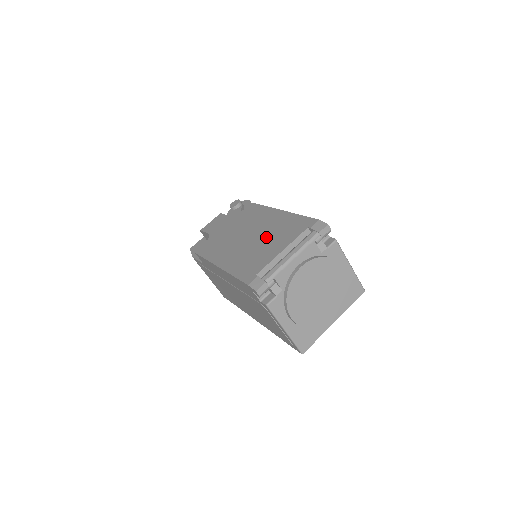
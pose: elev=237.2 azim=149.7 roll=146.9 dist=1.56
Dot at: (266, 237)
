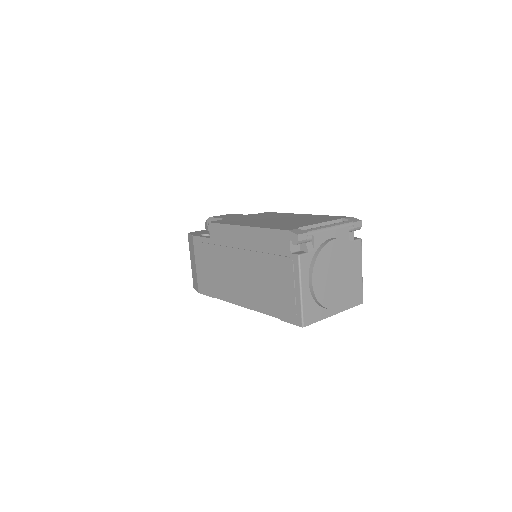
Dot at: (296, 219)
